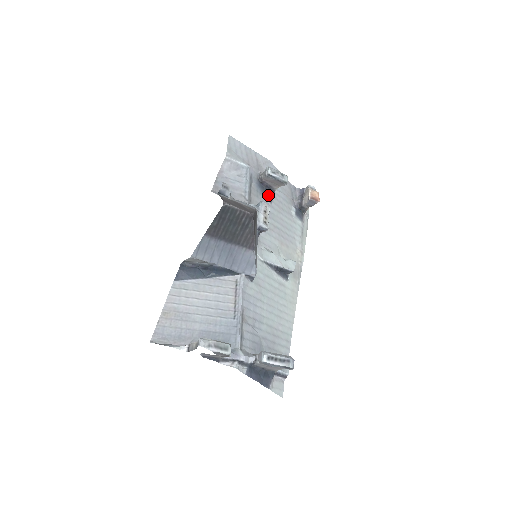
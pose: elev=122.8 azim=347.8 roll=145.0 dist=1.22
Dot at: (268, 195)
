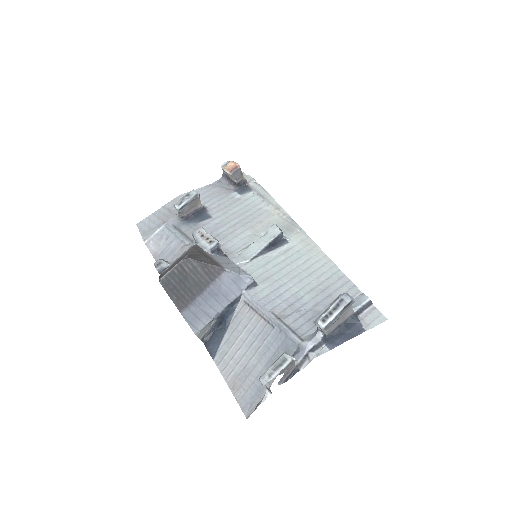
Dot at: (202, 217)
